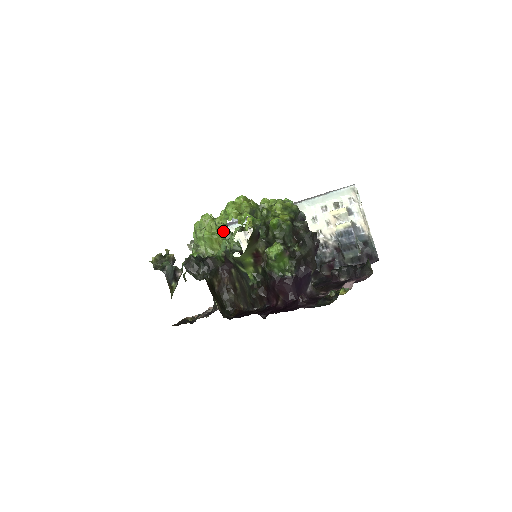
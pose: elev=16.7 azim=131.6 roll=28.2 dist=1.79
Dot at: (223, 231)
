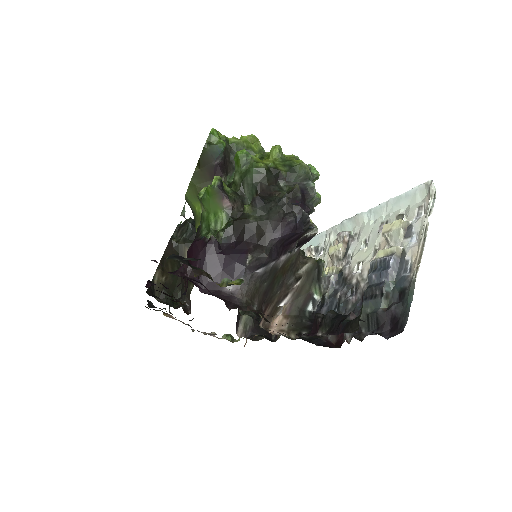
Dot at: occluded
